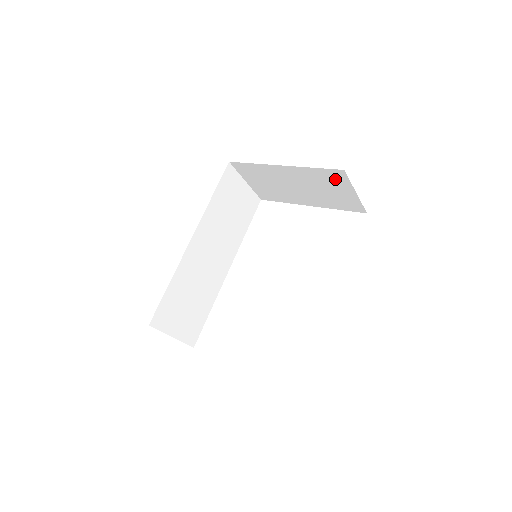
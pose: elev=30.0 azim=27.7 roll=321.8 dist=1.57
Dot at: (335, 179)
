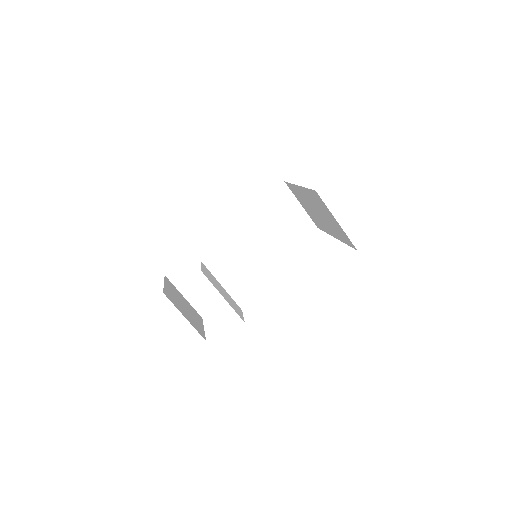
Dot at: (321, 202)
